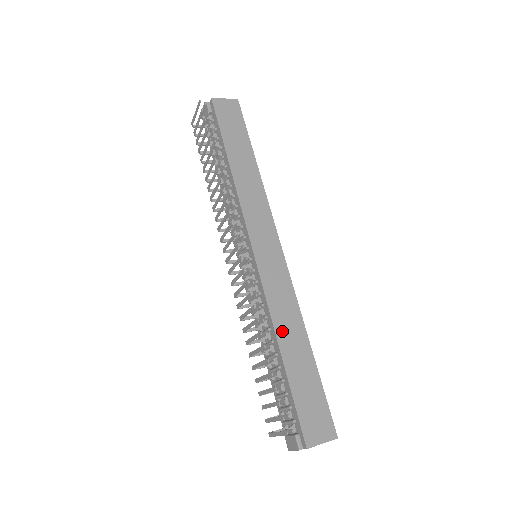
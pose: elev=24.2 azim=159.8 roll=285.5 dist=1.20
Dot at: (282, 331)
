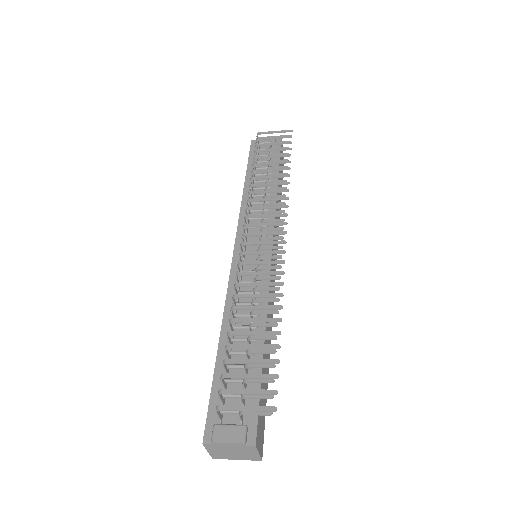
Dot at: occluded
